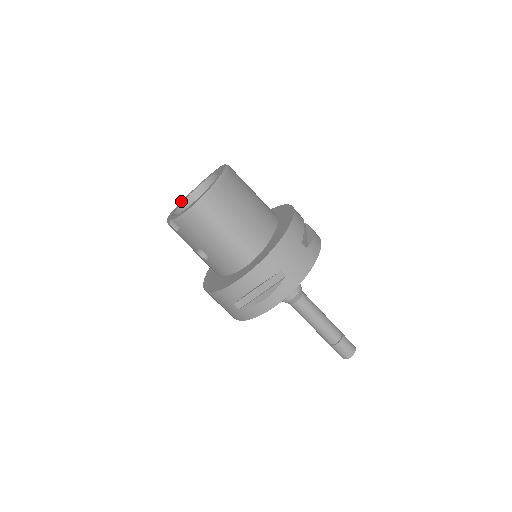
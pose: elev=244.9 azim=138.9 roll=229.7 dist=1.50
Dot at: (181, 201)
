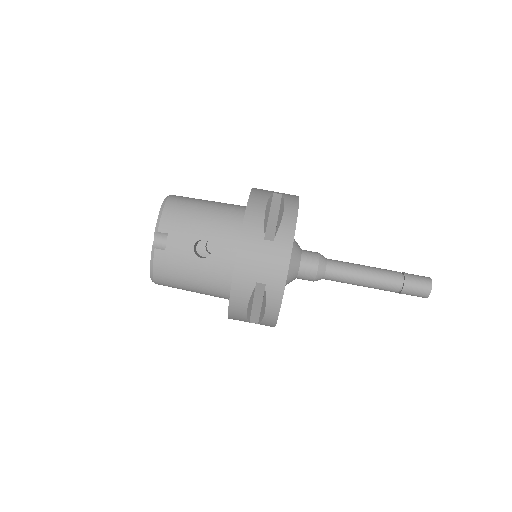
Dot at: occluded
